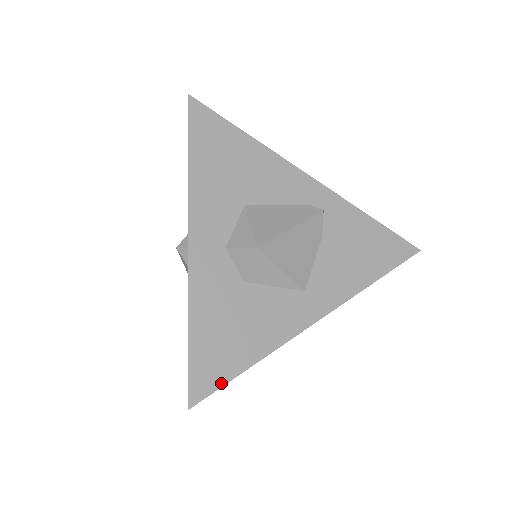
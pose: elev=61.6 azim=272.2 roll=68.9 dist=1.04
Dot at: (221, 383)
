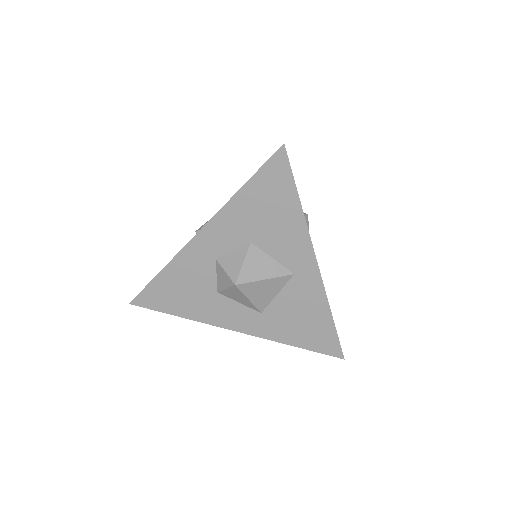
Dot at: (292, 174)
